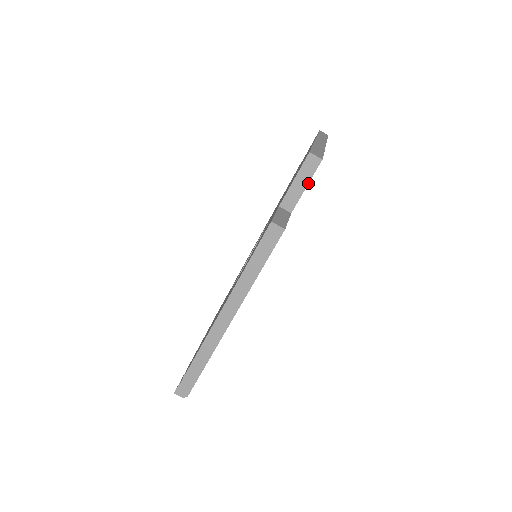
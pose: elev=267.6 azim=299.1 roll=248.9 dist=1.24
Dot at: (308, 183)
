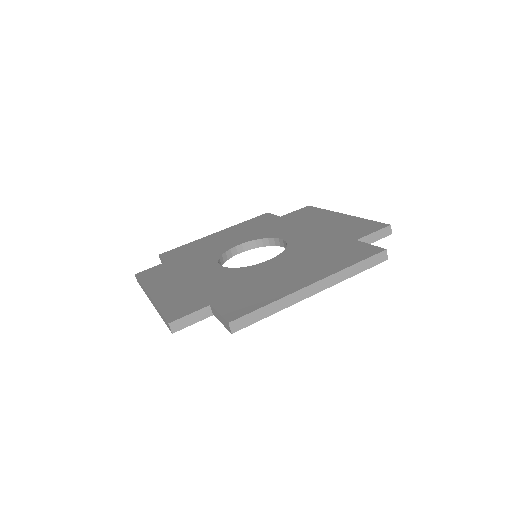
Dot at: occluded
